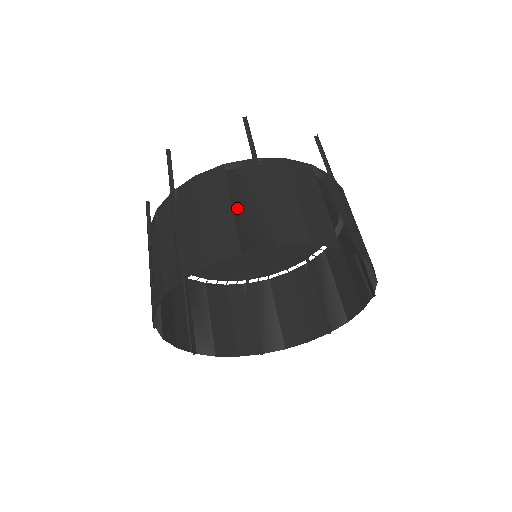
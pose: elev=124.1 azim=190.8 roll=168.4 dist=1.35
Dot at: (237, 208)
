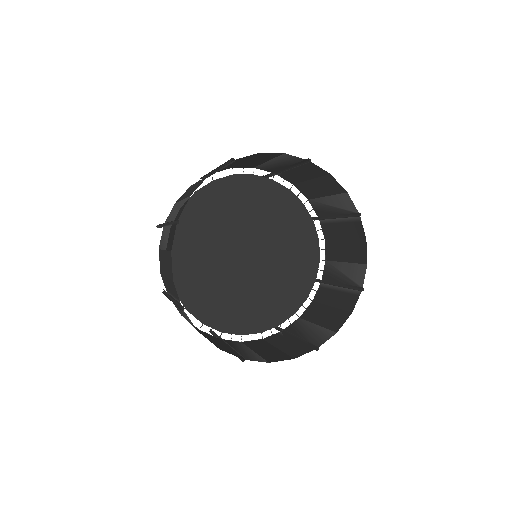
Dot at: (272, 161)
